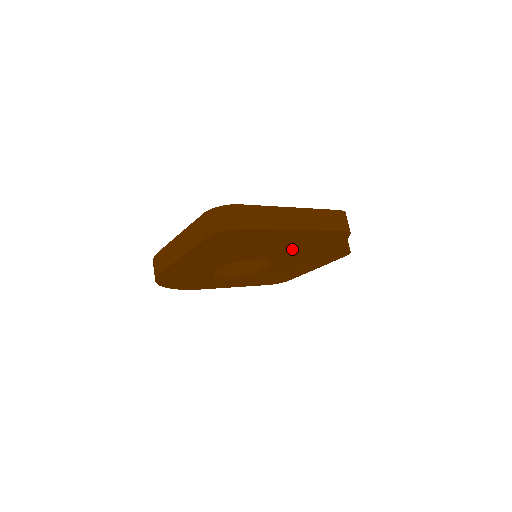
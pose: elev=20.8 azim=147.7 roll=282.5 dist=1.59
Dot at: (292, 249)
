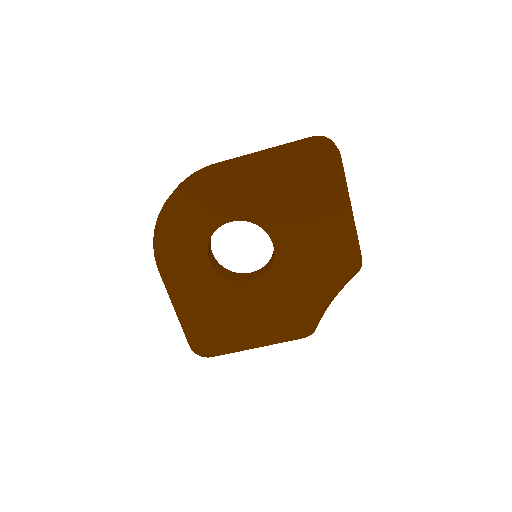
Dot at: (307, 253)
